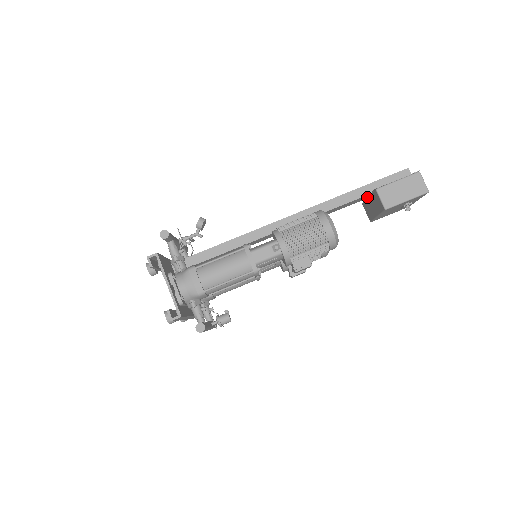
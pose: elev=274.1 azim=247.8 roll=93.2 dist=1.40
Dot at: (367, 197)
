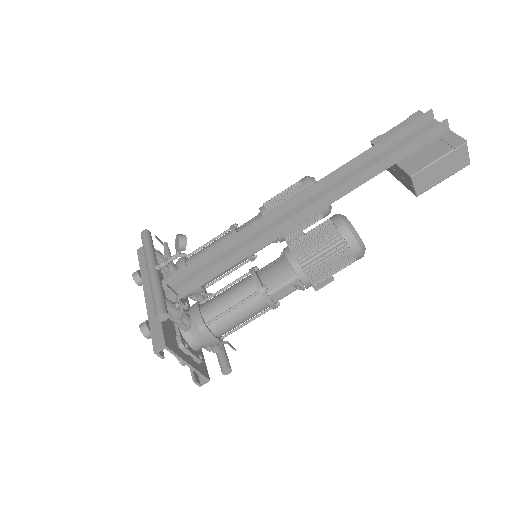
Dot at: occluded
